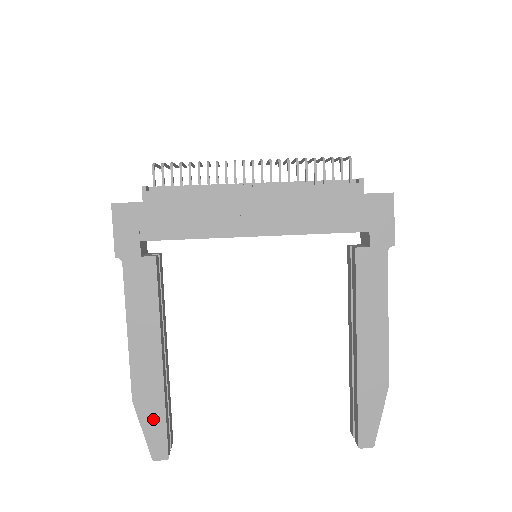
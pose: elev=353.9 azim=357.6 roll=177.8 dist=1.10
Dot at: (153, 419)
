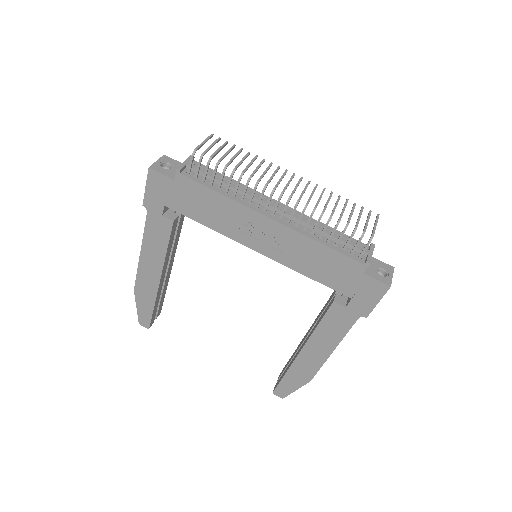
Dot at: (145, 306)
